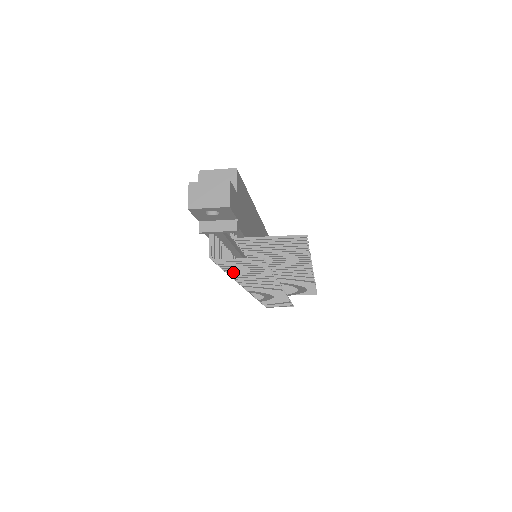
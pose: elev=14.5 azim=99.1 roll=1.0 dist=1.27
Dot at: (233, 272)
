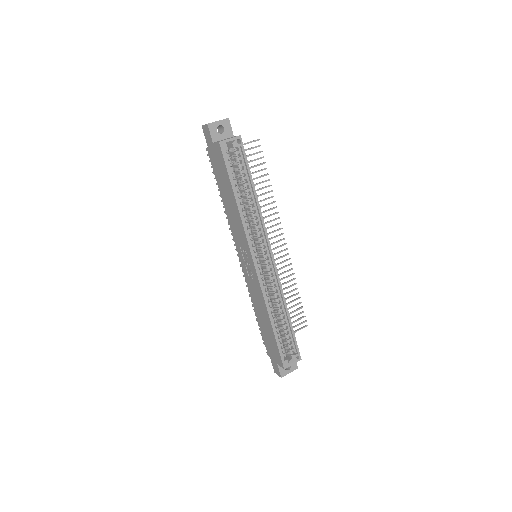
Dot at: occluded
